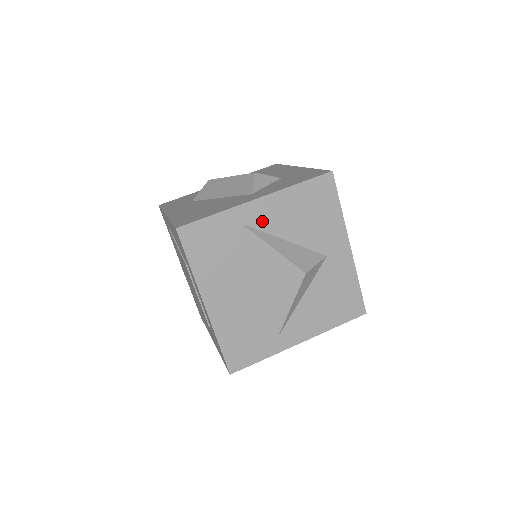
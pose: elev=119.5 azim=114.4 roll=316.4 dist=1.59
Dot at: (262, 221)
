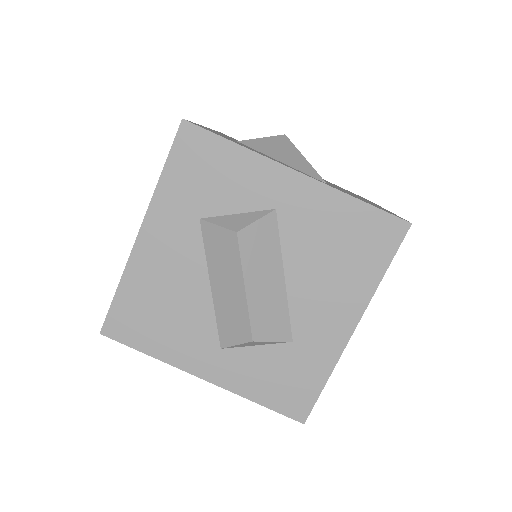
Dot at: occluded
